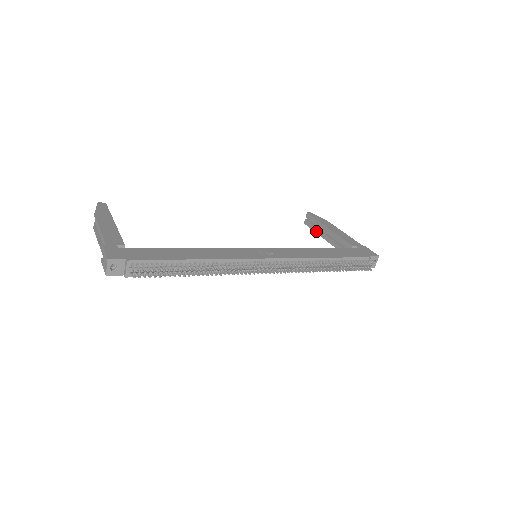
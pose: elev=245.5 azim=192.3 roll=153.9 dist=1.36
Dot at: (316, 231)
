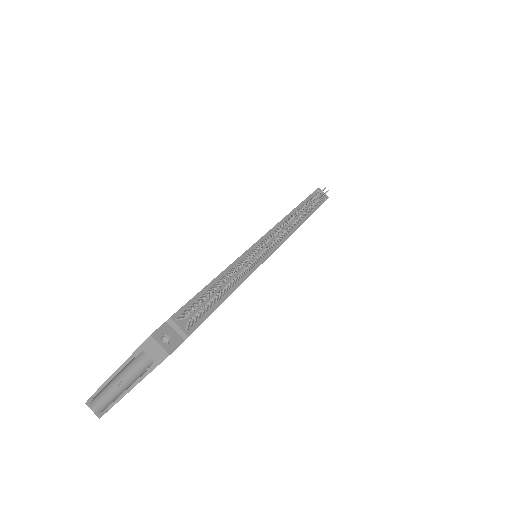
Dot at: occluded
